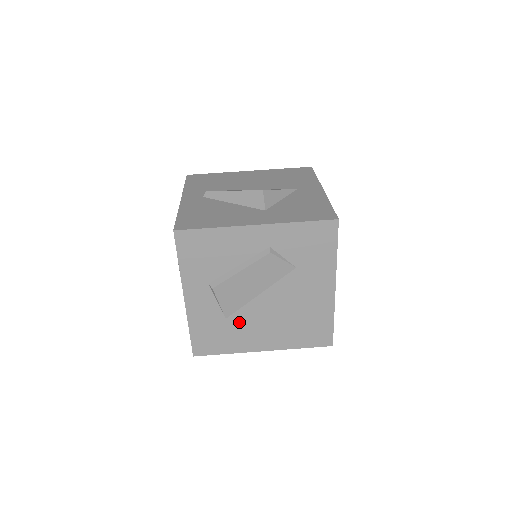
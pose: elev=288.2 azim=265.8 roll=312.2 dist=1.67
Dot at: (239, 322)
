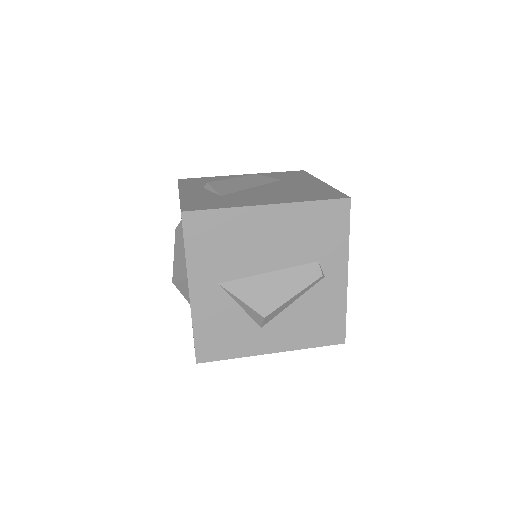
Dot at: (235, 196)
